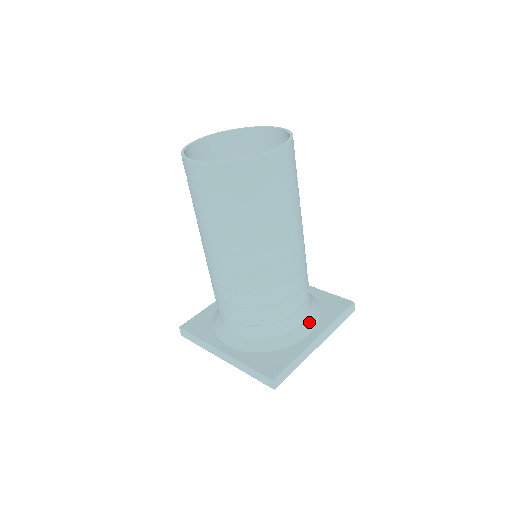
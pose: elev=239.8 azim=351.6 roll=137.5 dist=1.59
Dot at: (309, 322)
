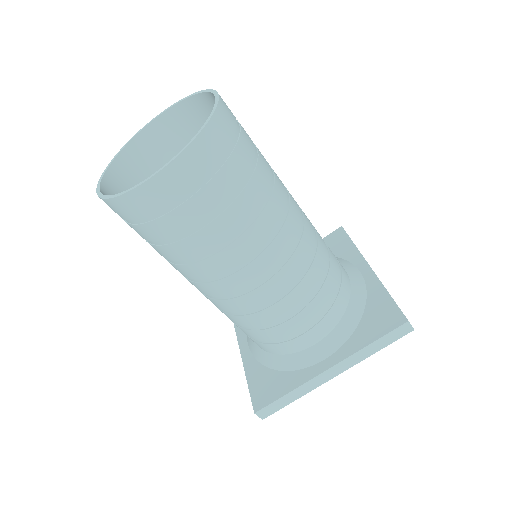
Dot at: (347, 266)
